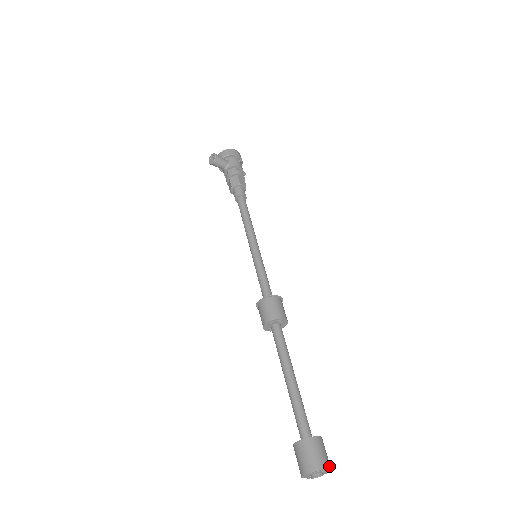
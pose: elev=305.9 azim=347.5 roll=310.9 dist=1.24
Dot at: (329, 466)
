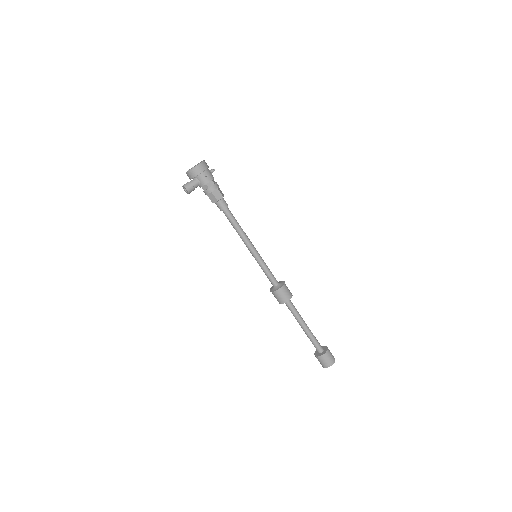
Dot at: (334, 362)
